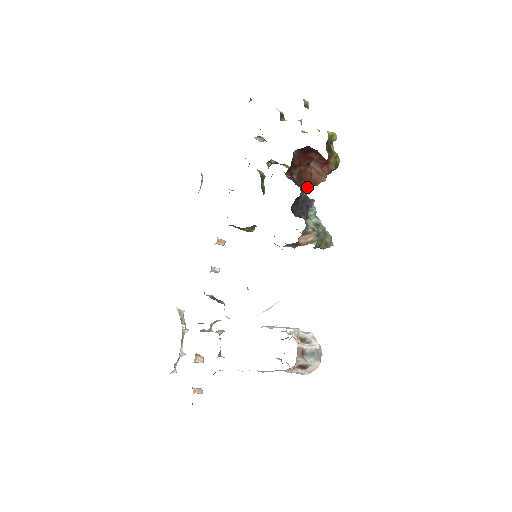
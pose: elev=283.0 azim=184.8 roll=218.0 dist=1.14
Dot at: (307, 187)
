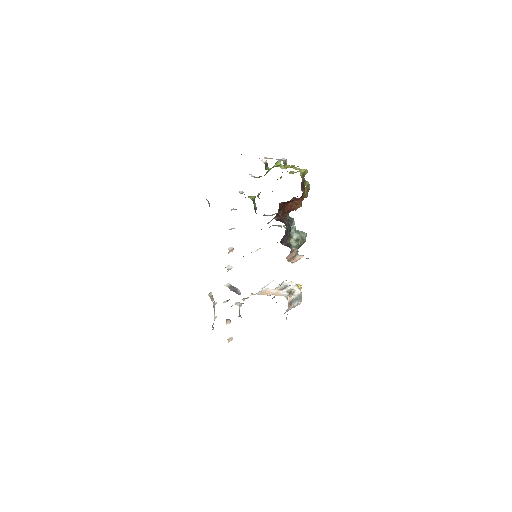
Dot at: (288, 213)
